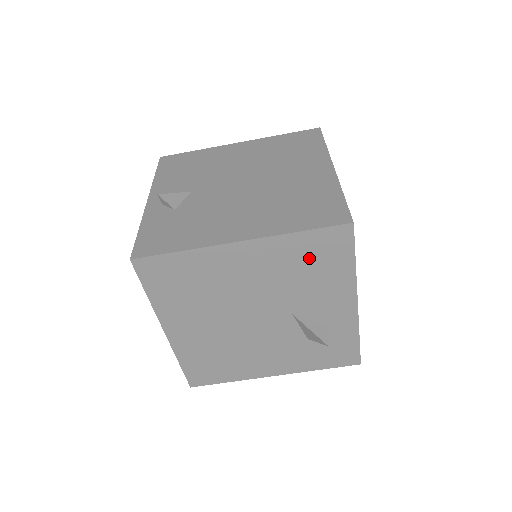
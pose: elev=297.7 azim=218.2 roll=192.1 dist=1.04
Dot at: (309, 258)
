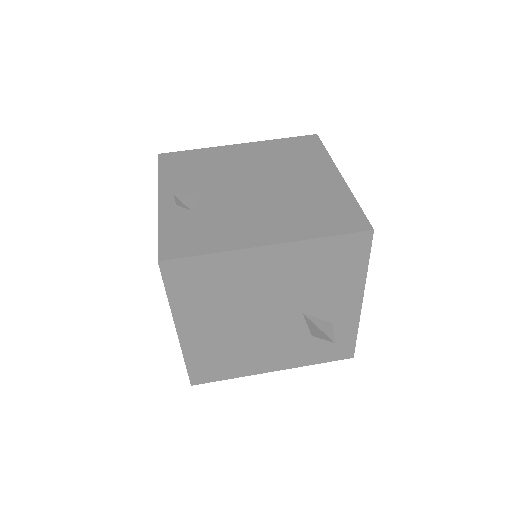
Dot at: (328, 261)
